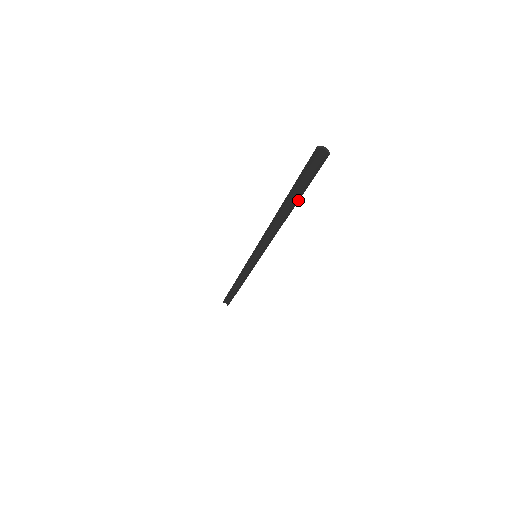
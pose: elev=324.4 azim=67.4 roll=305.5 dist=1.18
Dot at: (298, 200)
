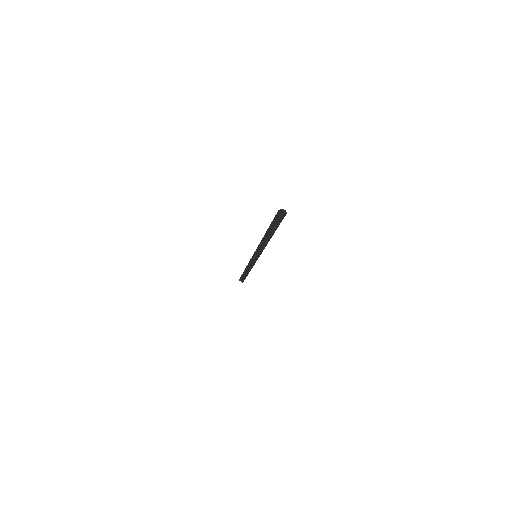
Dot at: occluded
